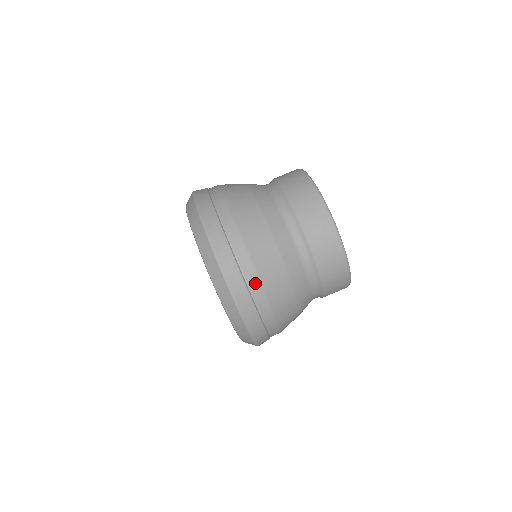
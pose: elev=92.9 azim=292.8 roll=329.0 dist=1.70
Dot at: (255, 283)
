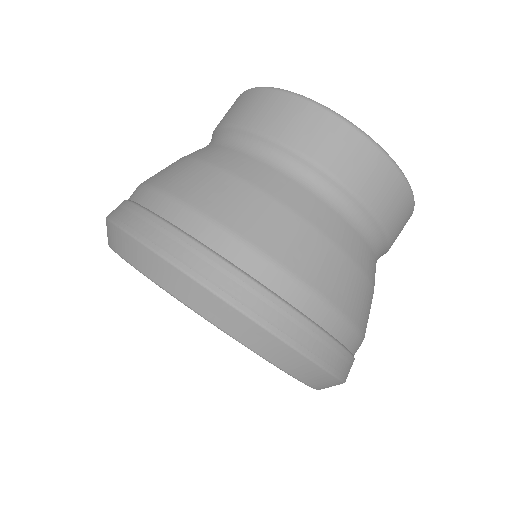
Dot at: (324, 311)
